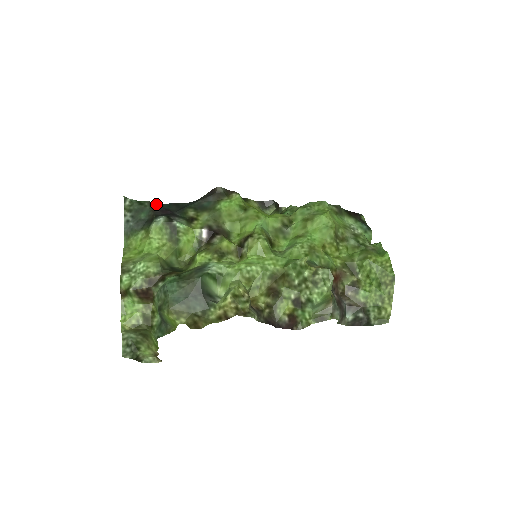
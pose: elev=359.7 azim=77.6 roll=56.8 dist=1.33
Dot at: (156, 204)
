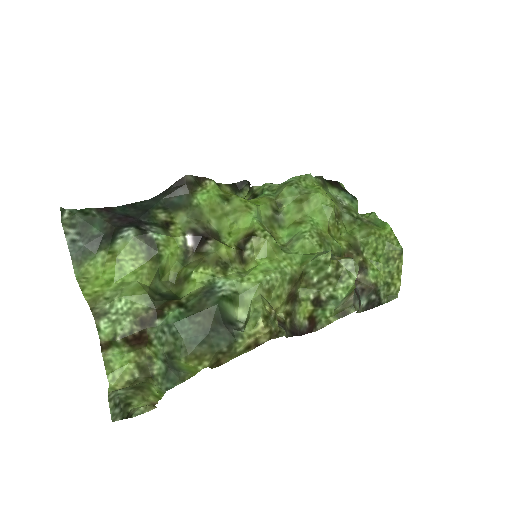
Dot at: (106, 210)
